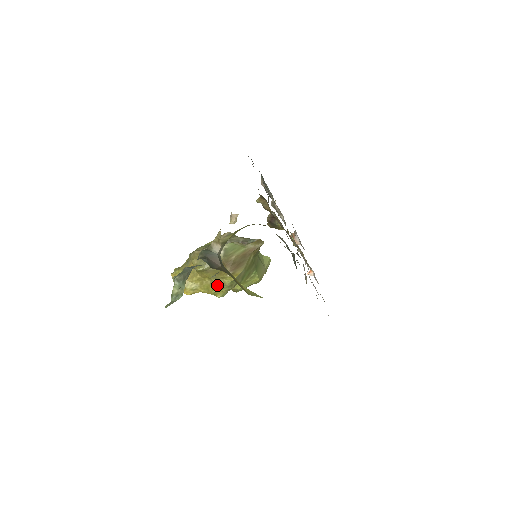
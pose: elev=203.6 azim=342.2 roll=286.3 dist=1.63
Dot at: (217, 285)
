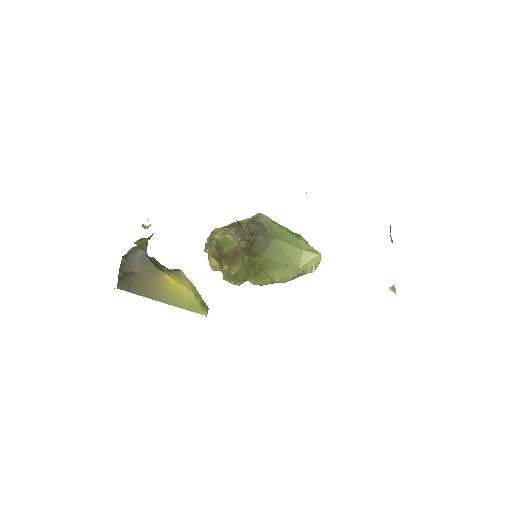
Dot at: (223, 273)
